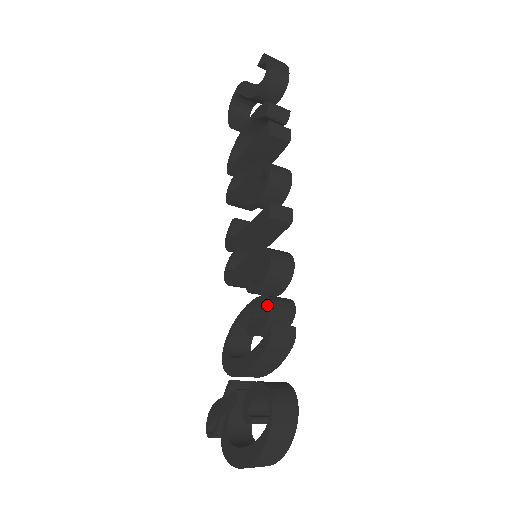
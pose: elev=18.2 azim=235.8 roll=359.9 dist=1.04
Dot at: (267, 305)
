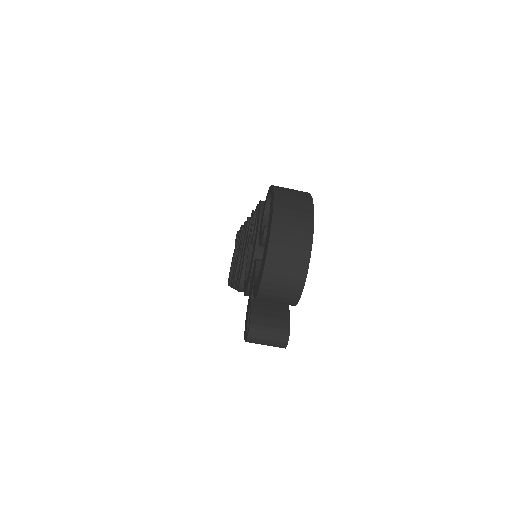
Dot at: occluded
